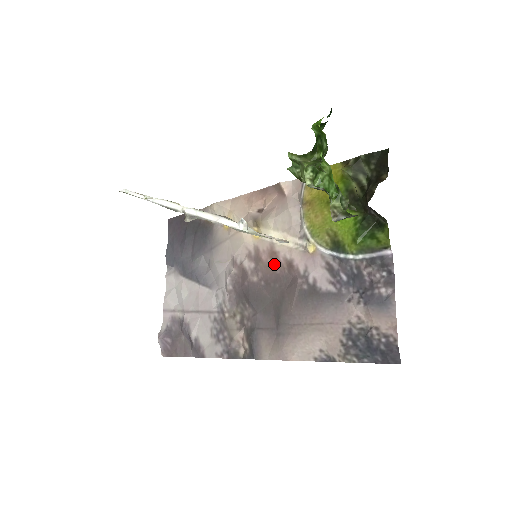
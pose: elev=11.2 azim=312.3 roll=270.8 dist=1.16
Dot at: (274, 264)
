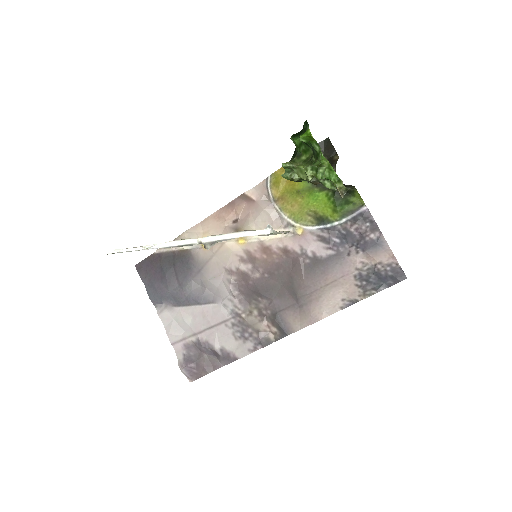
Dot at: (270, 256)
